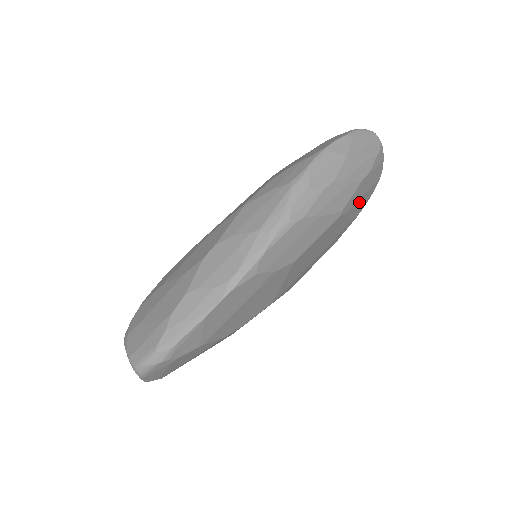
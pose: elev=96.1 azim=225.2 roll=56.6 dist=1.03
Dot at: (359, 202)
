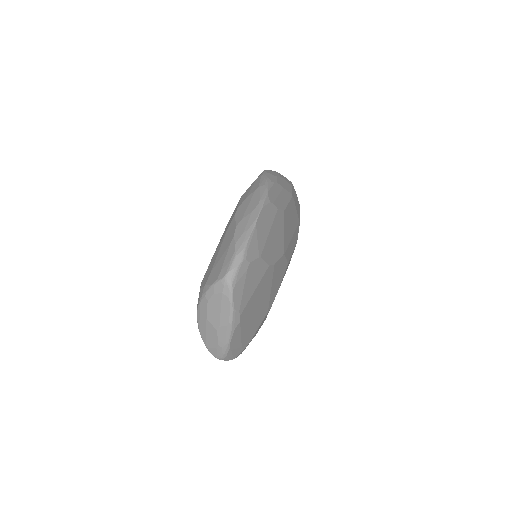
Dot at: (297, 205)
